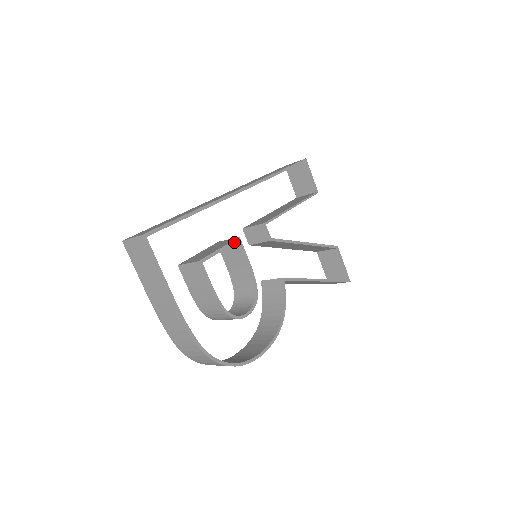
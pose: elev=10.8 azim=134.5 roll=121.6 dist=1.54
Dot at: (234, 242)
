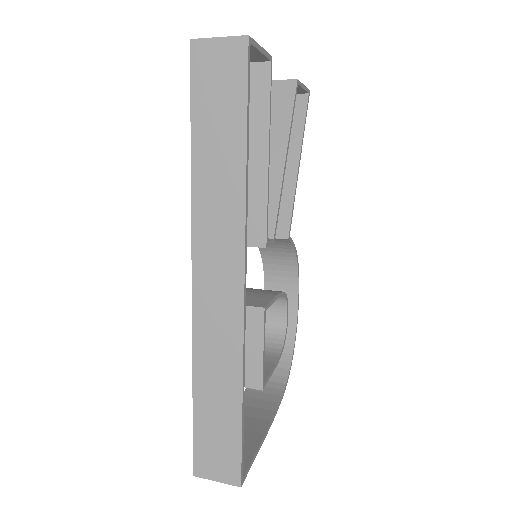
Dot at: (265, 321)
